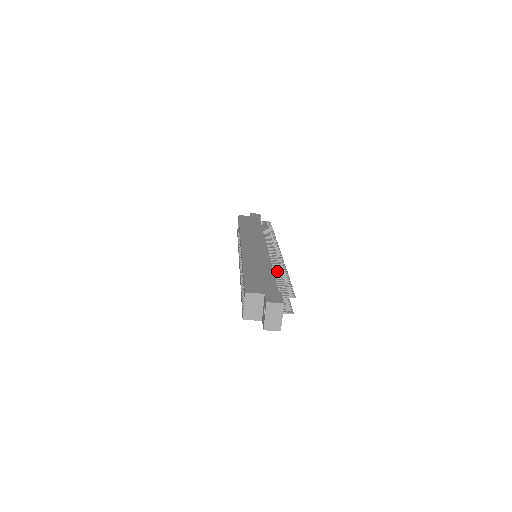
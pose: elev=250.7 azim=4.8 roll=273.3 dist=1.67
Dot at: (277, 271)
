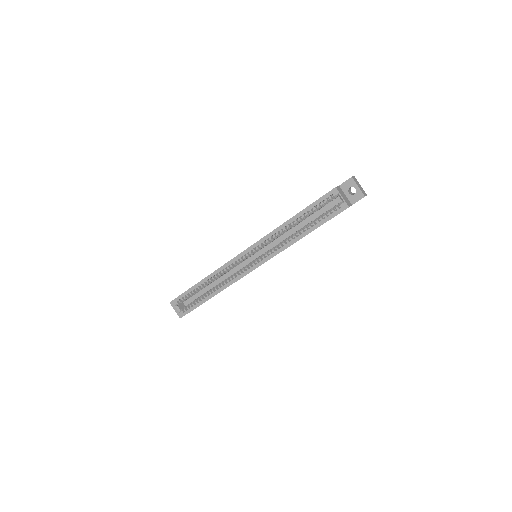
Dot at: occluded
